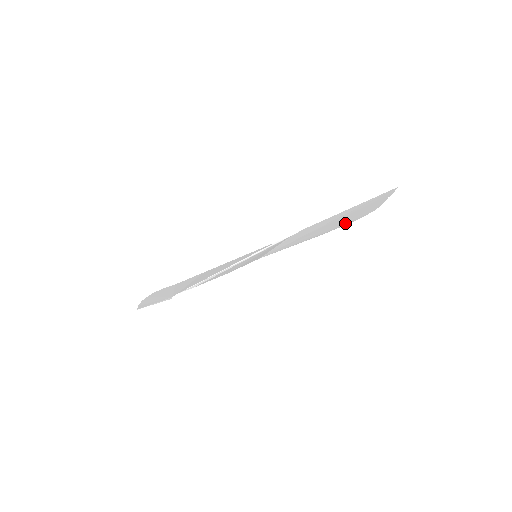
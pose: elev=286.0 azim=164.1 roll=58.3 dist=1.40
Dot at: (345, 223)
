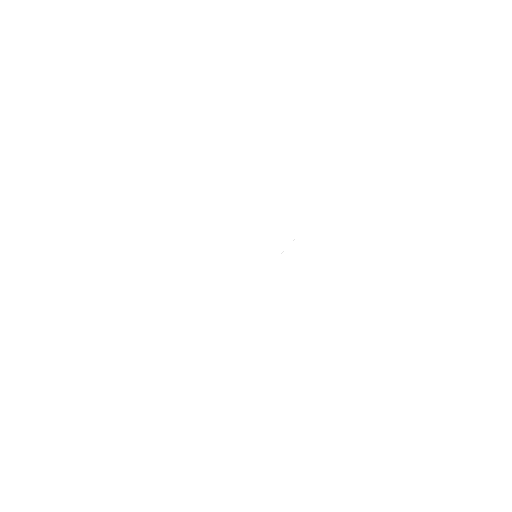
Dot at: (313, 206)
